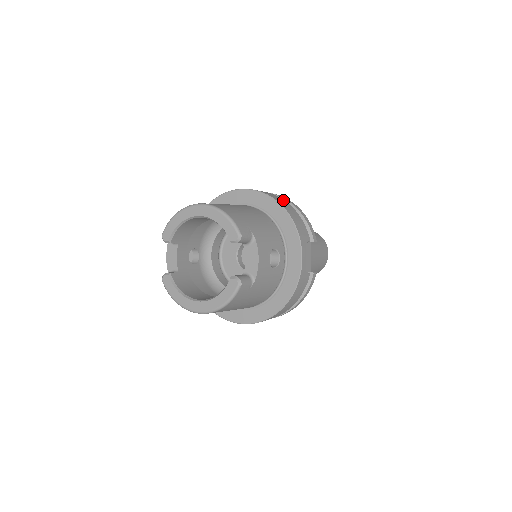
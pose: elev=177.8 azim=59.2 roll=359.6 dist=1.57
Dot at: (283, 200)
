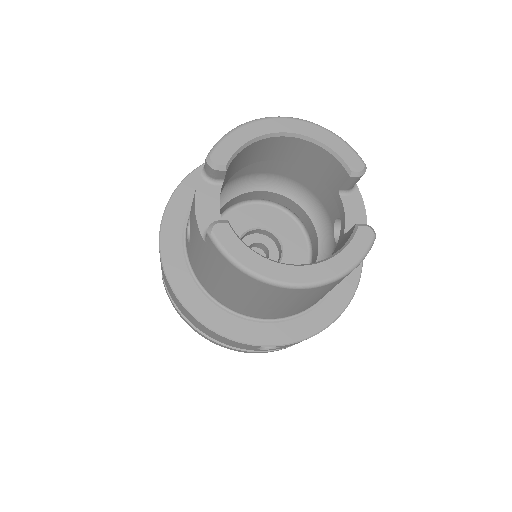
Dot at: occluded
